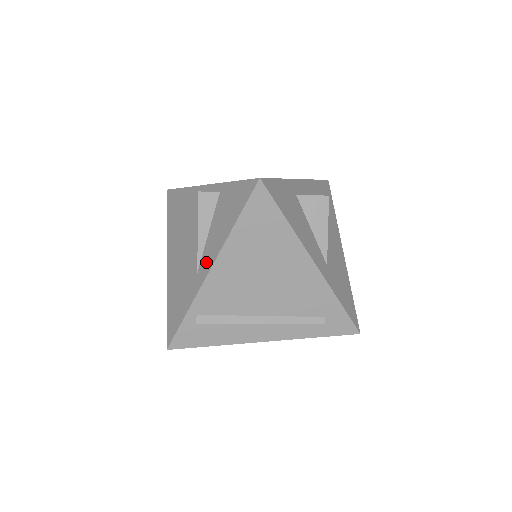
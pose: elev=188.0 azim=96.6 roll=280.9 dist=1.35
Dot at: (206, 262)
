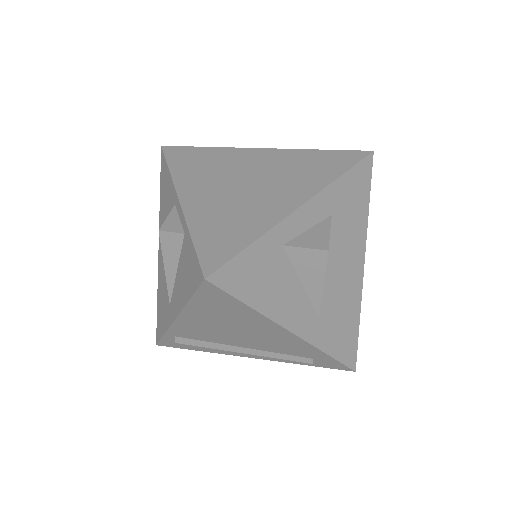
Dot at: (174, 305)
